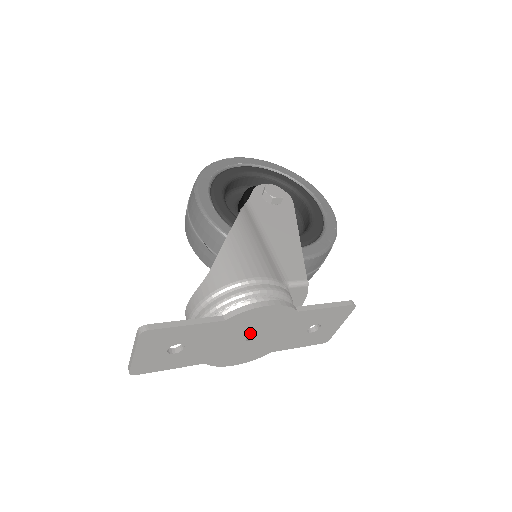
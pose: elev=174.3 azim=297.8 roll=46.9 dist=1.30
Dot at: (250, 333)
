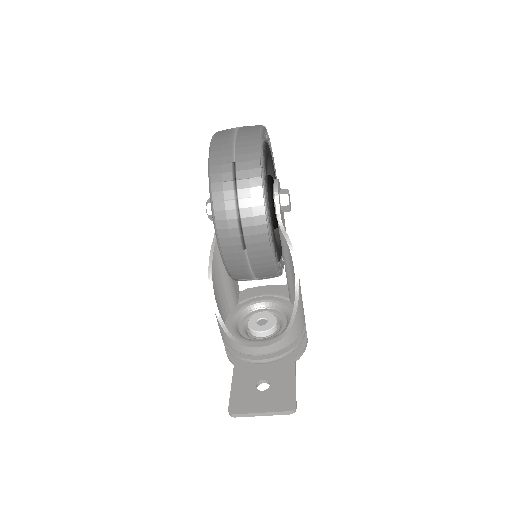
Dot at: occluded
